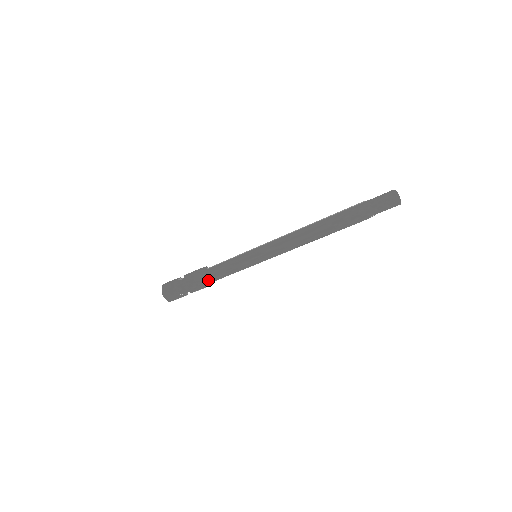
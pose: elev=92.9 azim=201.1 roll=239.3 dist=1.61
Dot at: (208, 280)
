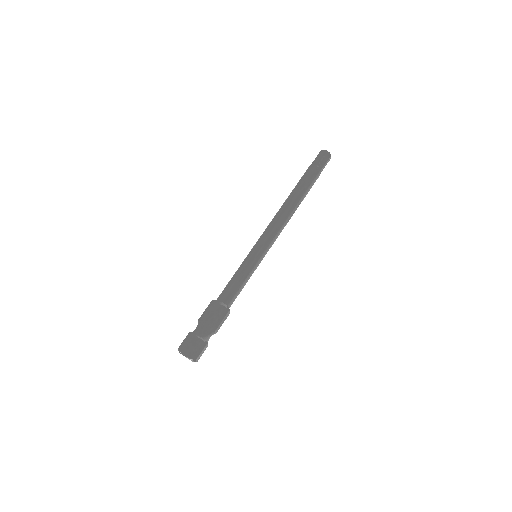
Dot at: (226, 304)
